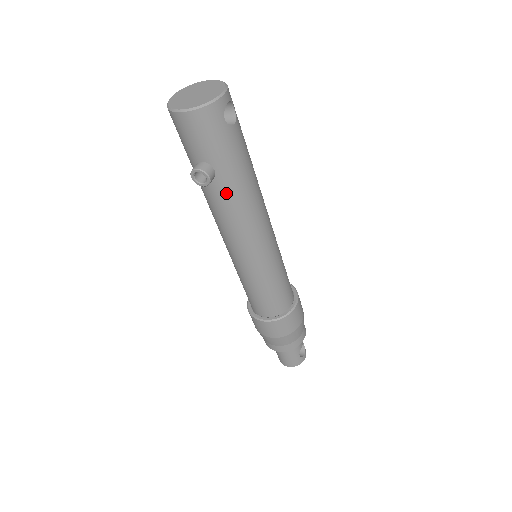
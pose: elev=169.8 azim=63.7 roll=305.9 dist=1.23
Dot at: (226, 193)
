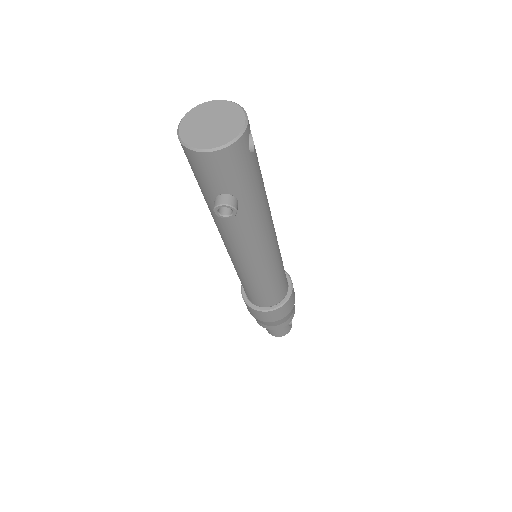
Dot at: (245, 217)
